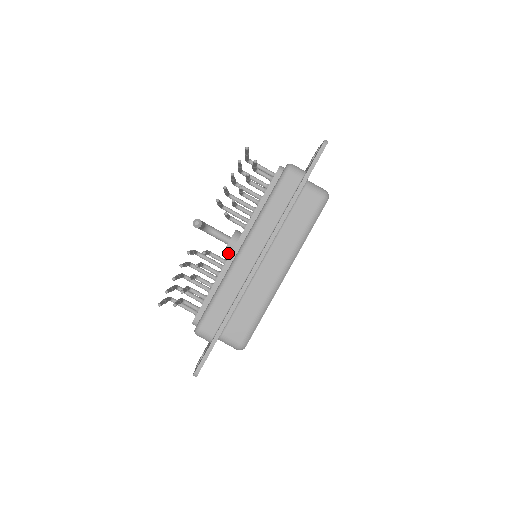
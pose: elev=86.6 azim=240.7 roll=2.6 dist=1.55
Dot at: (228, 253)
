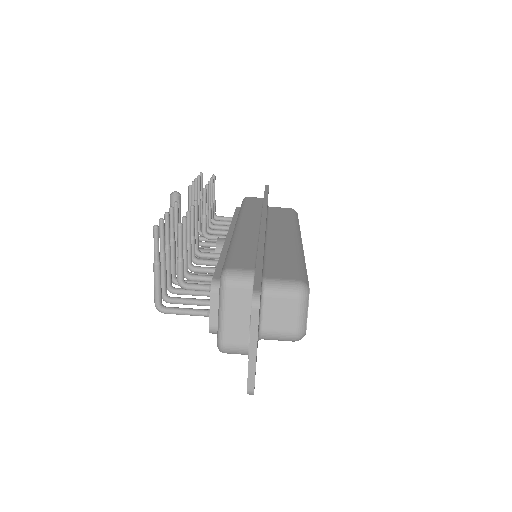
Dot at: occluded
